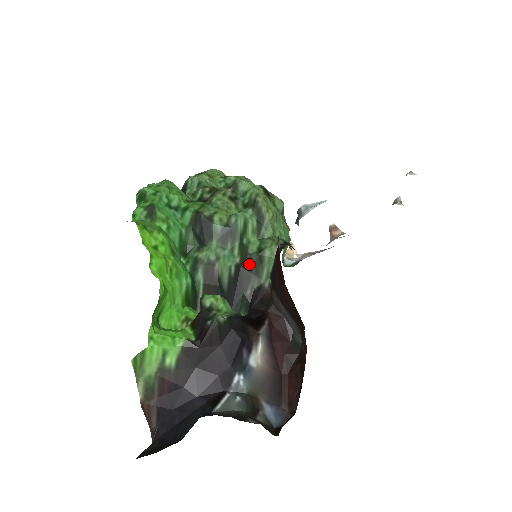
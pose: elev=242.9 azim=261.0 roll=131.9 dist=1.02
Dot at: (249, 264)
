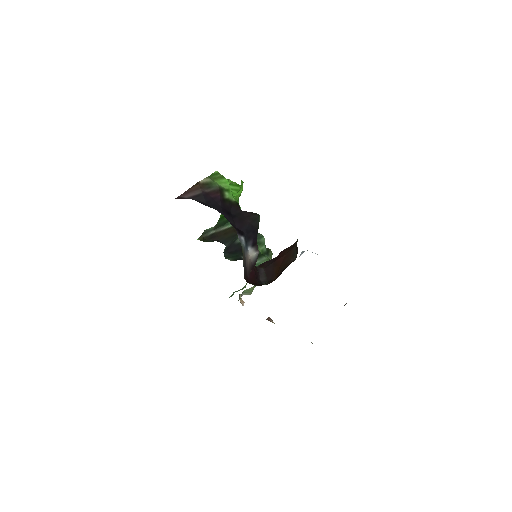
Dot at: occluded
